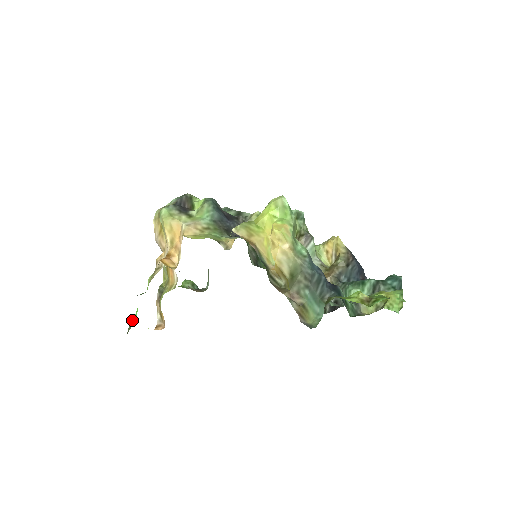
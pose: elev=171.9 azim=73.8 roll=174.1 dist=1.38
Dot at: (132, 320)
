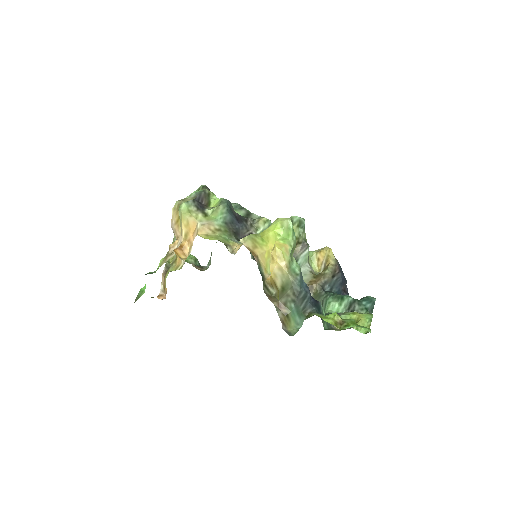
Dot at: (140, 292)
